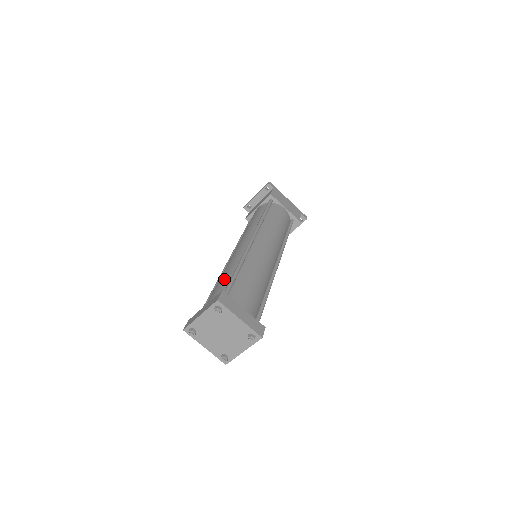
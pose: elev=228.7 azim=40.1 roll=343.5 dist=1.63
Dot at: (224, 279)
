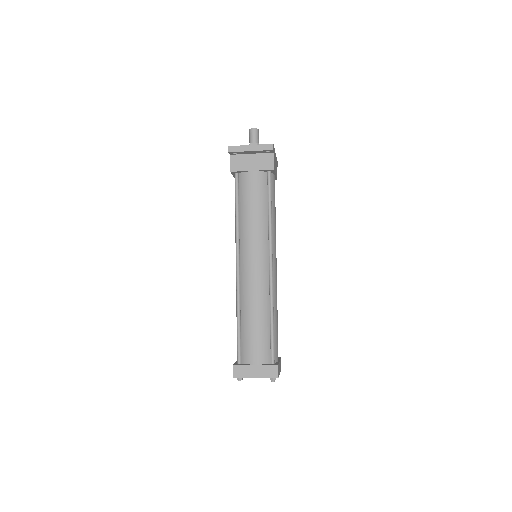
Dot at: (262, 330)
